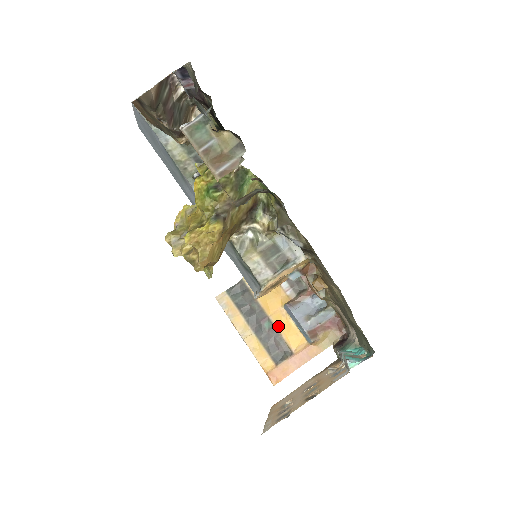
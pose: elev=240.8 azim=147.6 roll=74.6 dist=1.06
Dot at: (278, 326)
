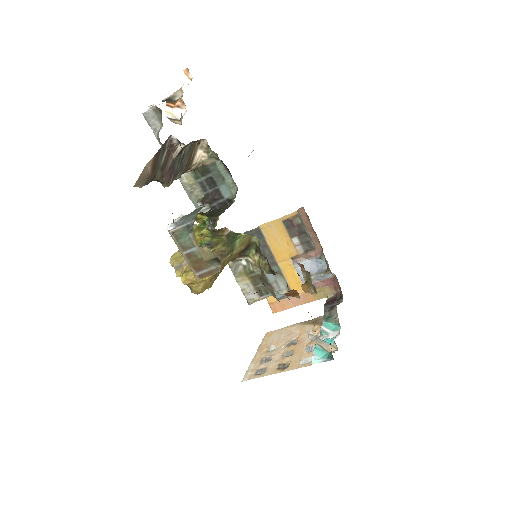
Dot at: (284, 272)
